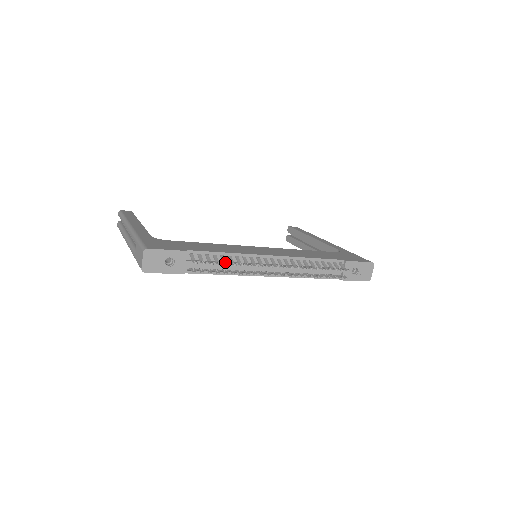
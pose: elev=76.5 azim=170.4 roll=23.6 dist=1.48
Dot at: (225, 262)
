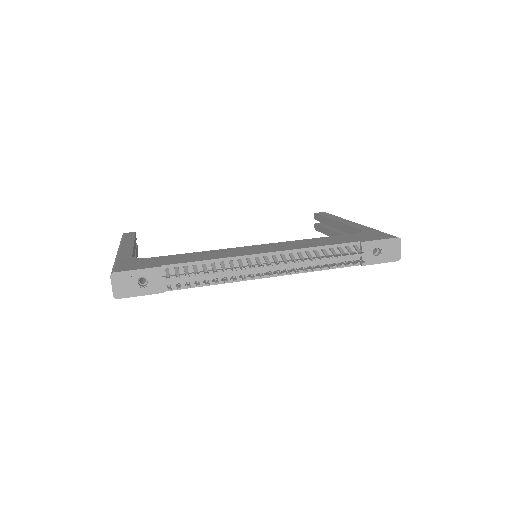
Dot at: (205, 271)
